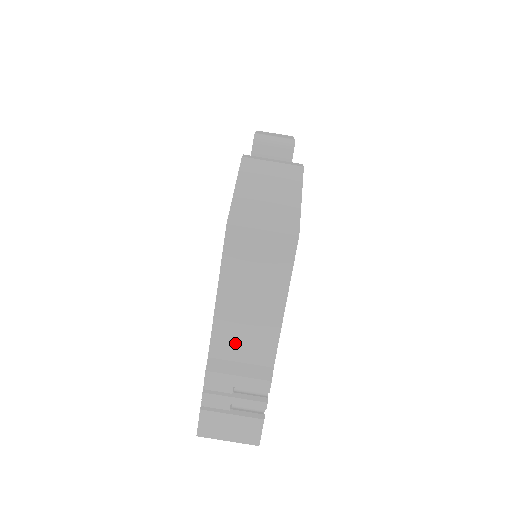
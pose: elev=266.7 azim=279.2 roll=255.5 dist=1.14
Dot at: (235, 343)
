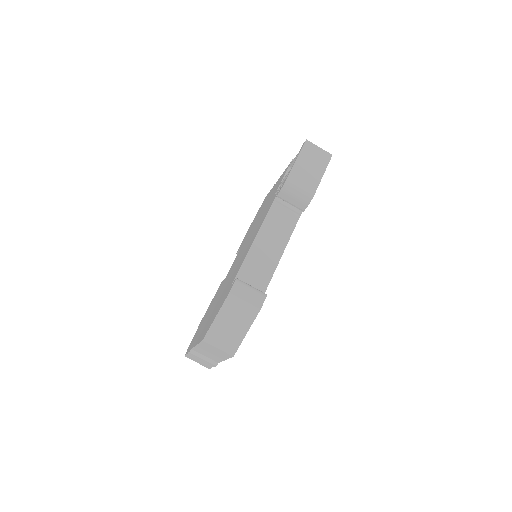
Dot at: (203, 353)
